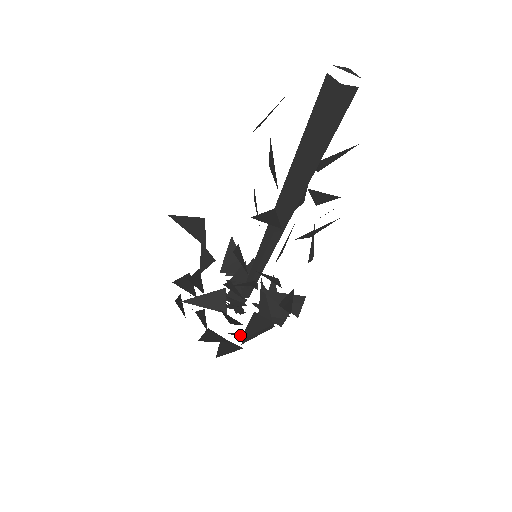
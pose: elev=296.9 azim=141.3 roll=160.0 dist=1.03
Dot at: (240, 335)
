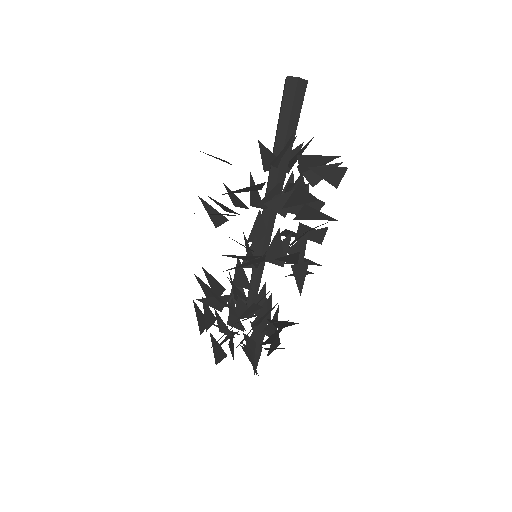
Dot at: occluded
